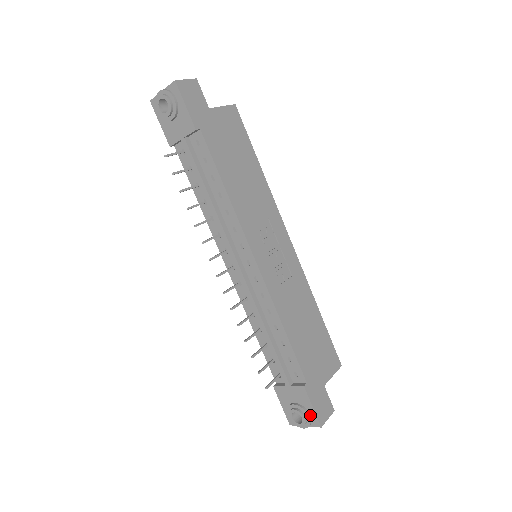
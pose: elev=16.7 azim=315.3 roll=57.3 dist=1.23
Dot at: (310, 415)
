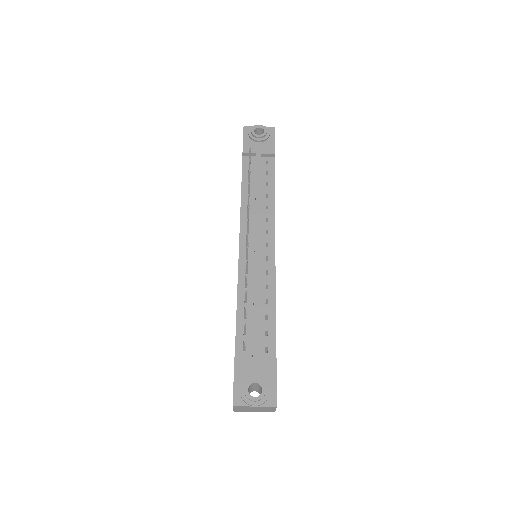
Dot at: (269, 391)
